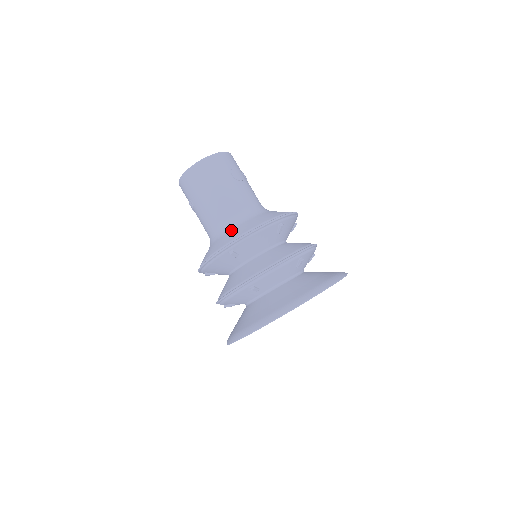
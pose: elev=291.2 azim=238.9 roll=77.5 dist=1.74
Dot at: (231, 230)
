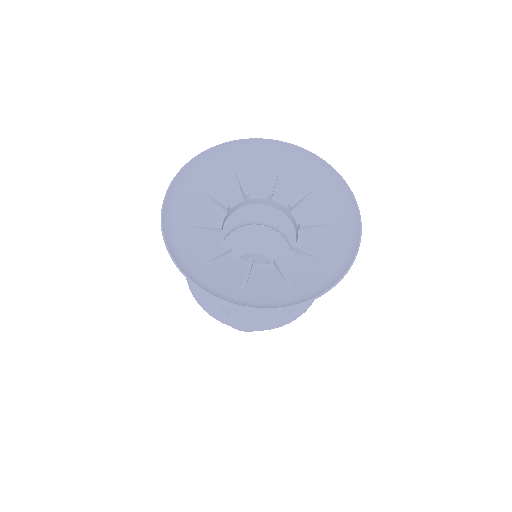
Dot at: occluded
